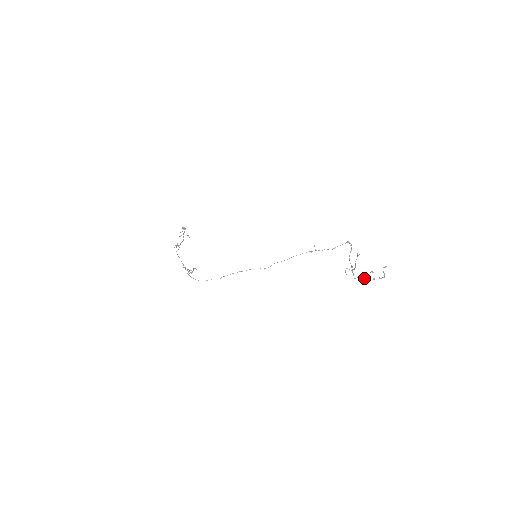
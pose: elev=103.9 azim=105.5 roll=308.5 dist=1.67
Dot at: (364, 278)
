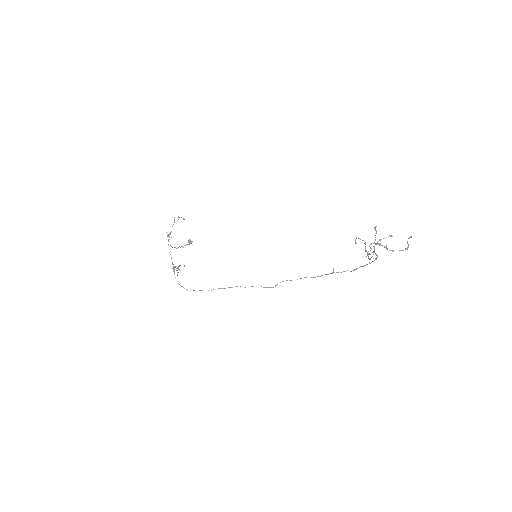
Dot at: (378, 244)
